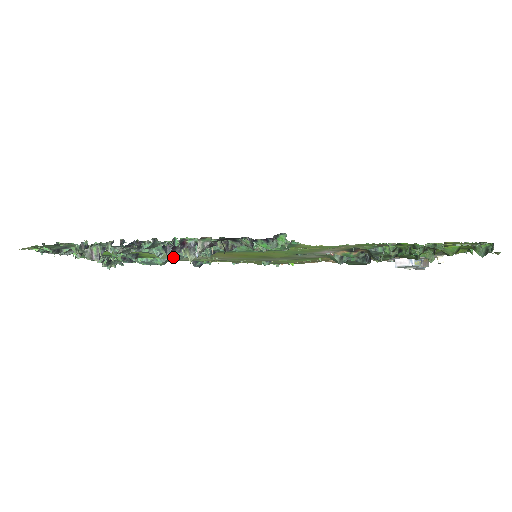
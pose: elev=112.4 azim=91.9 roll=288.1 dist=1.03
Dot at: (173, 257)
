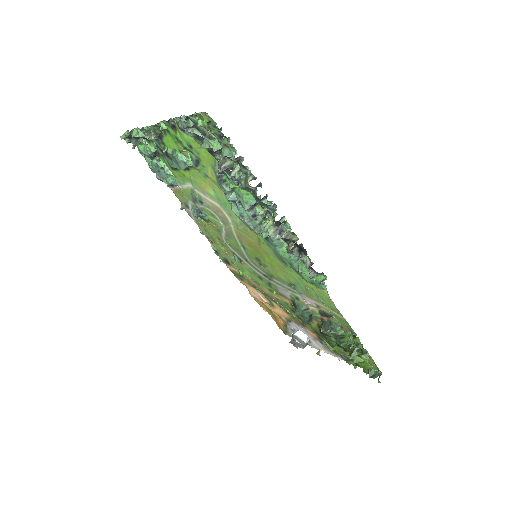
Dot at: (234, 210)
